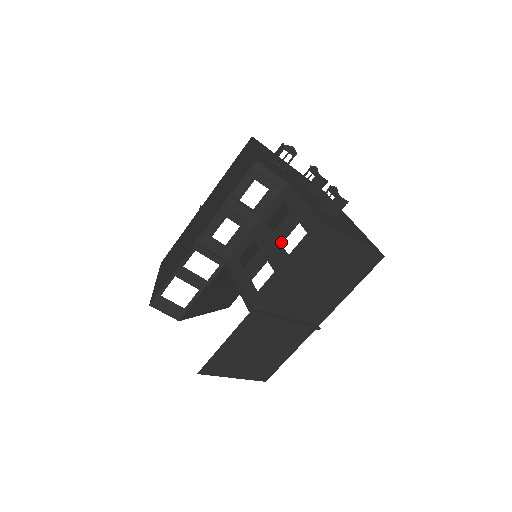
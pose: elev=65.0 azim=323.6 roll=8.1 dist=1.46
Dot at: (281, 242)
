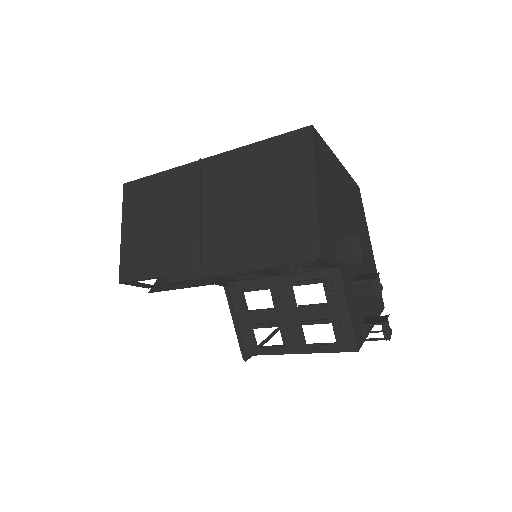
Dot at: occluded
